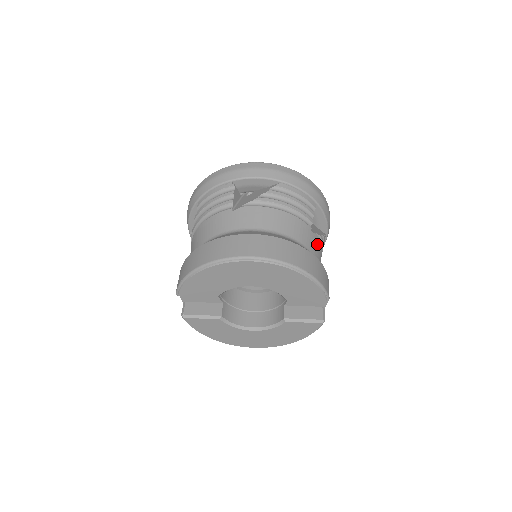
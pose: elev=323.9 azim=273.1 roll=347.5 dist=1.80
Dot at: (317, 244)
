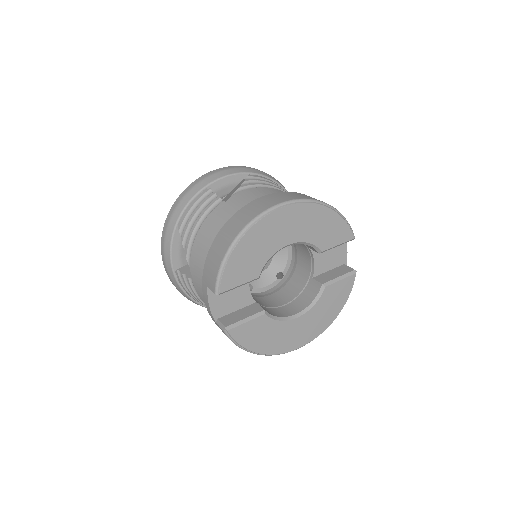
Dot at: occluded
